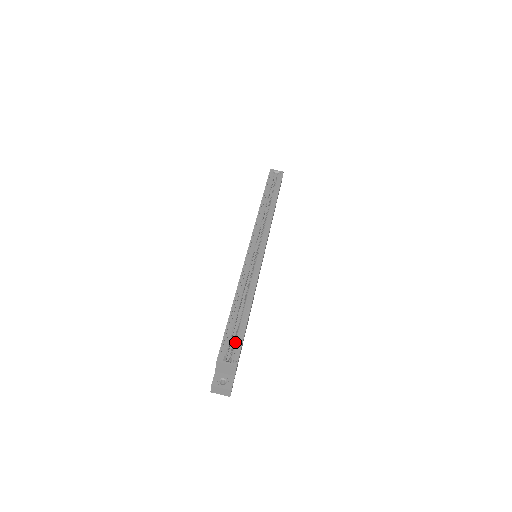
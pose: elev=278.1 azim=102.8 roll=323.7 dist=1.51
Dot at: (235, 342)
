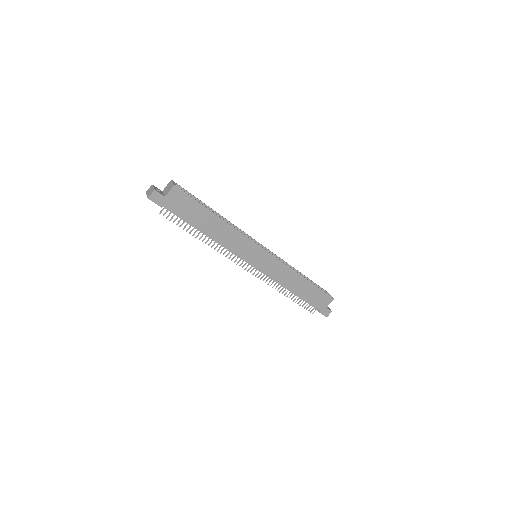
Dot at: occluded
